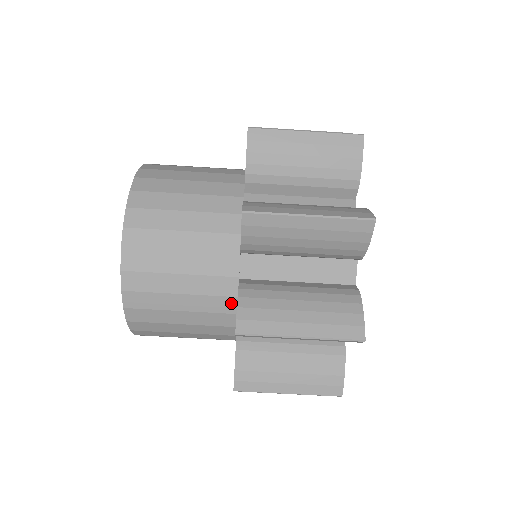
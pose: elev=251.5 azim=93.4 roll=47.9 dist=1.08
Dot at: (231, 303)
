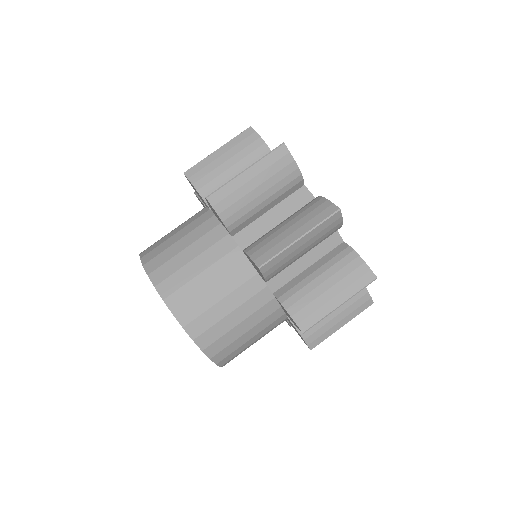
Dot at: (220, 230)
